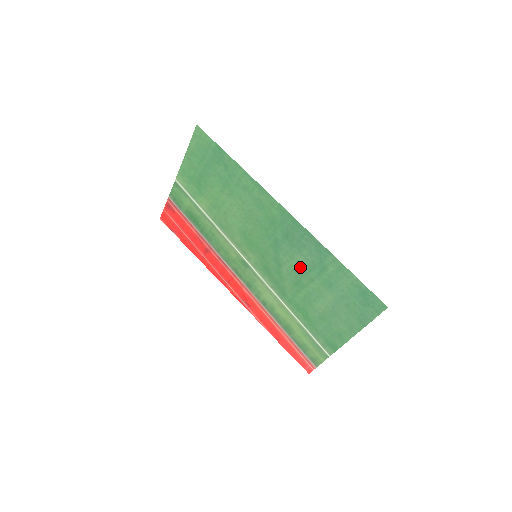
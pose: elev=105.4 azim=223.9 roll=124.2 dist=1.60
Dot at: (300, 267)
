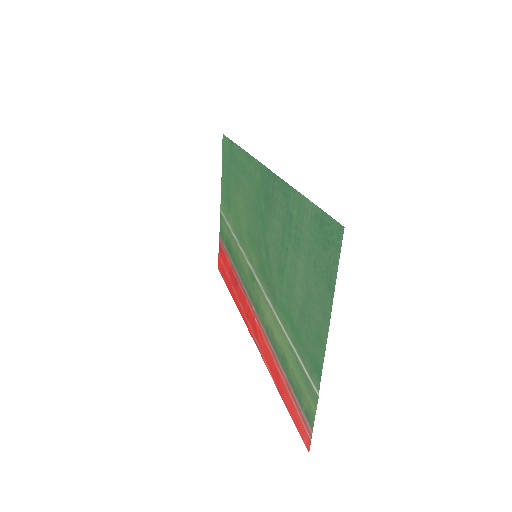
Dot at: (278, 238)
